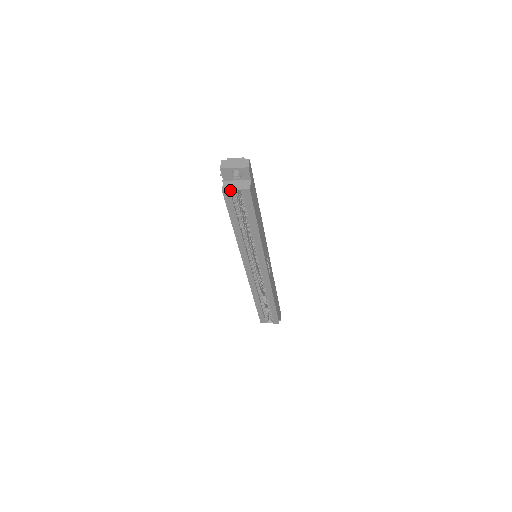
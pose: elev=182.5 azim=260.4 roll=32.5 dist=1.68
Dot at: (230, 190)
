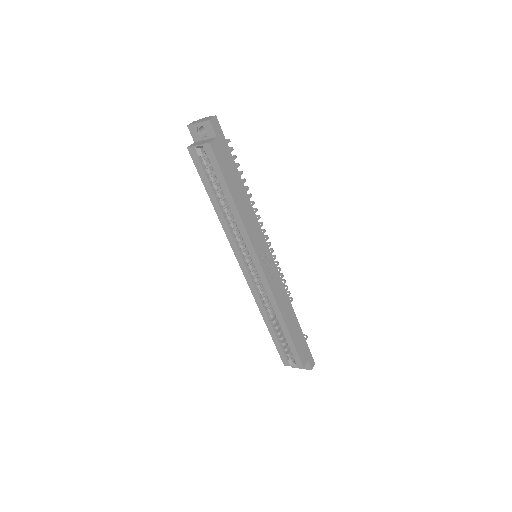
Dot at: (194, 147)
